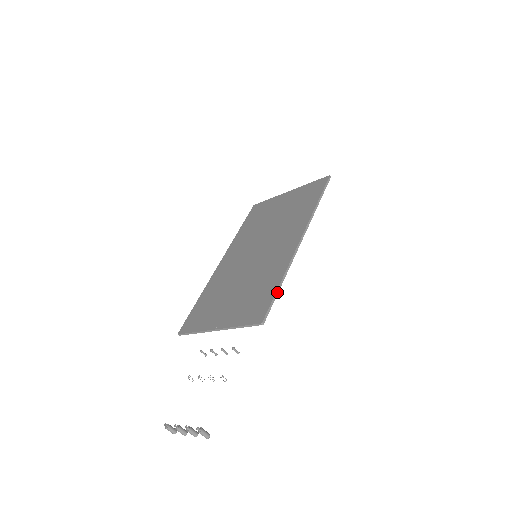
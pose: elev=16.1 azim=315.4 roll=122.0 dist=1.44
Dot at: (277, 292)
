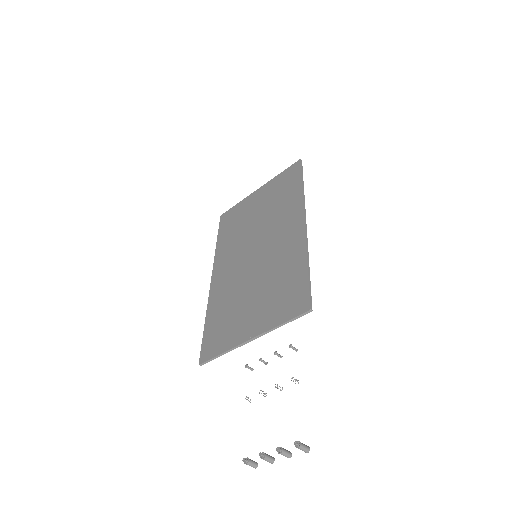
Dot at: (309, 276)
